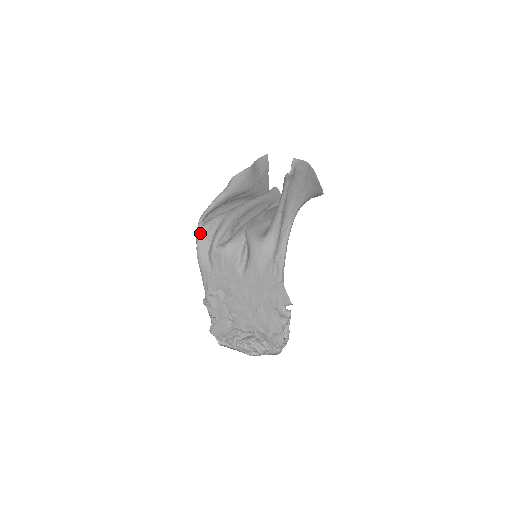
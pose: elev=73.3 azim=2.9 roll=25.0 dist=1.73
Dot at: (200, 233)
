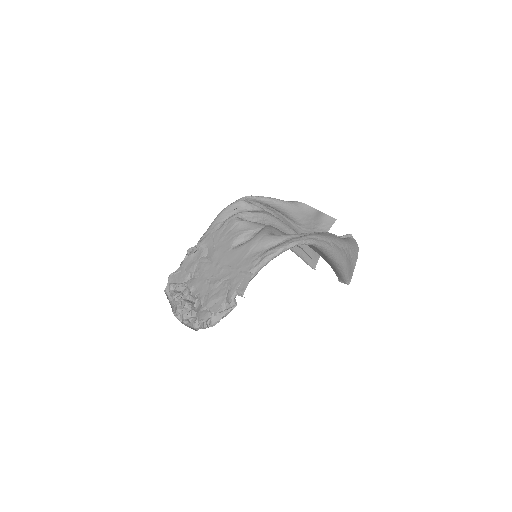
Dot at: (237, 202)
